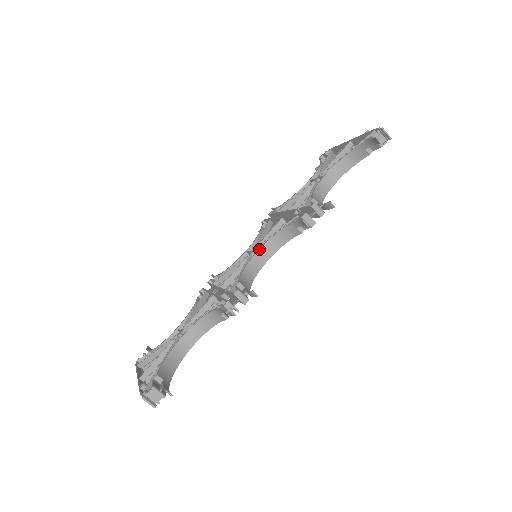
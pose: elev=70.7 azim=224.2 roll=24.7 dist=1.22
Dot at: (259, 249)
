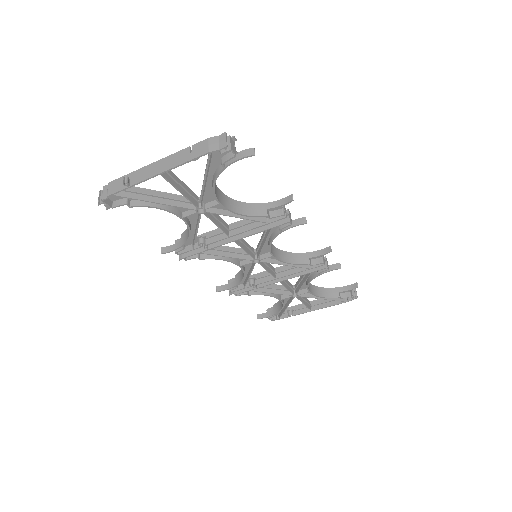
Dot at: (274, 246)
